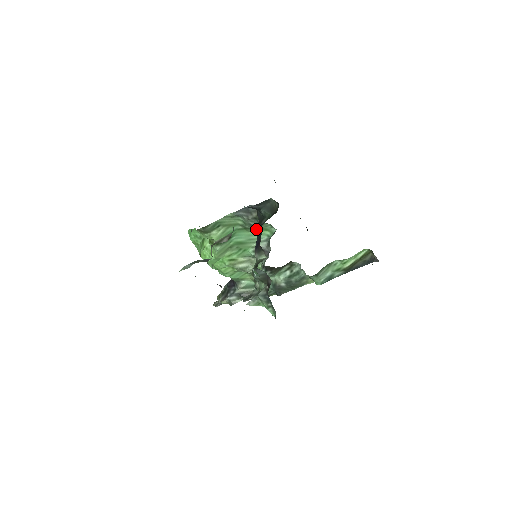
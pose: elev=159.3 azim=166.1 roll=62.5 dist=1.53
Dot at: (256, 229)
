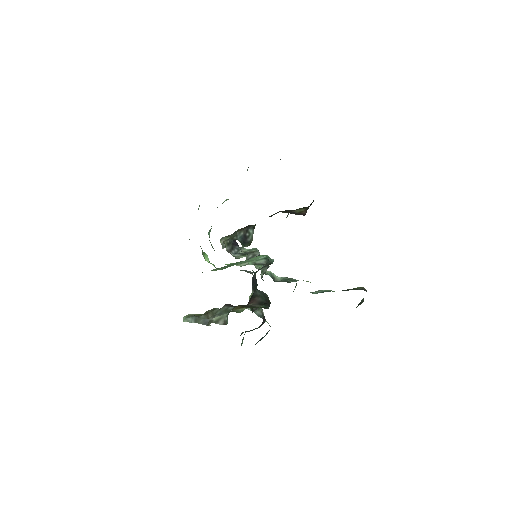
Dot at: occluded
